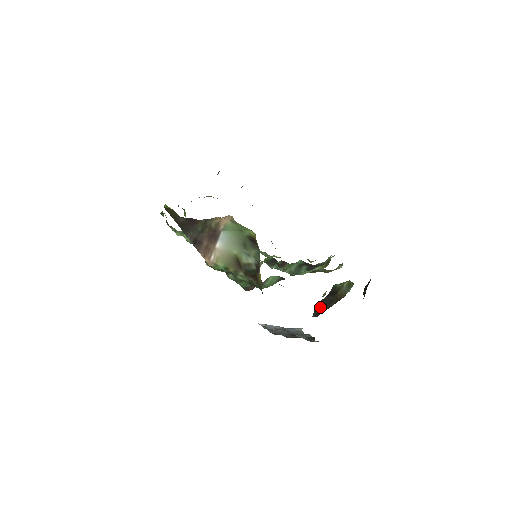
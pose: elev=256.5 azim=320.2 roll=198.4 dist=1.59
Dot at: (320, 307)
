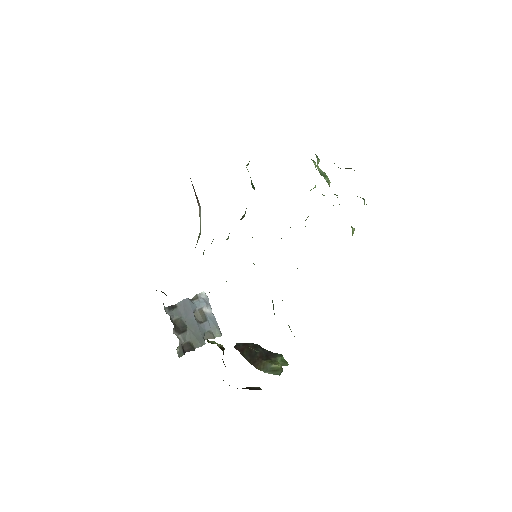
Dot at: (247, 347)
